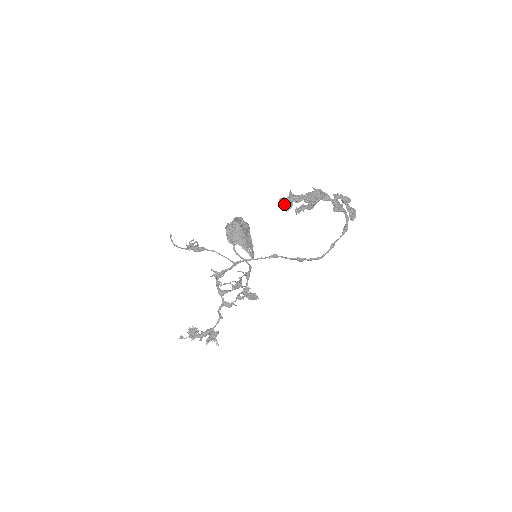
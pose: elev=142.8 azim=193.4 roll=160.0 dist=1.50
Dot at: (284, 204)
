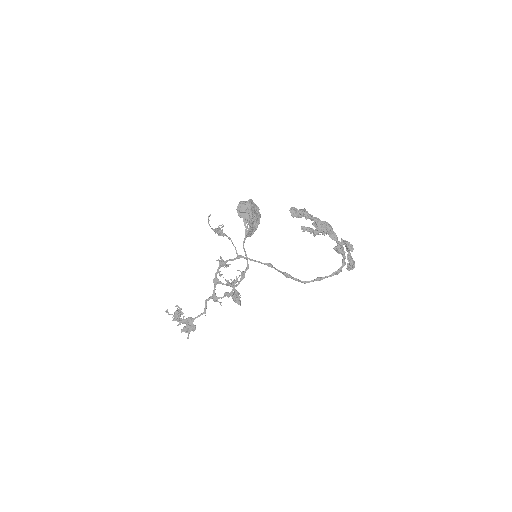
Dot at: (293, 210)
